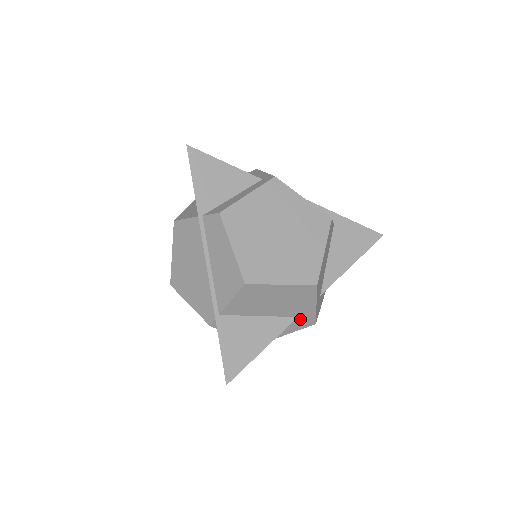
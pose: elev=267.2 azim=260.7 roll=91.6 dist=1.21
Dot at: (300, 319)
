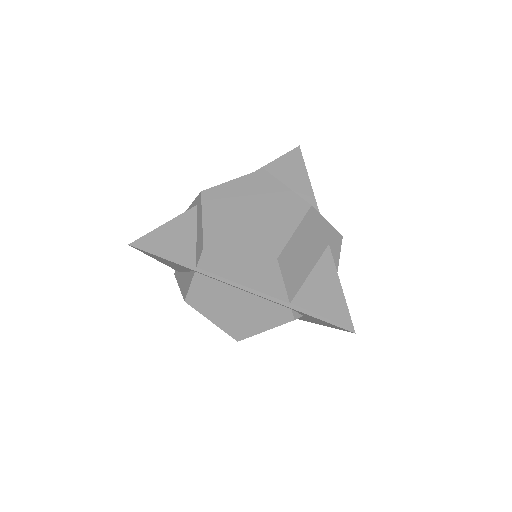
Dot at: (331, 244)
